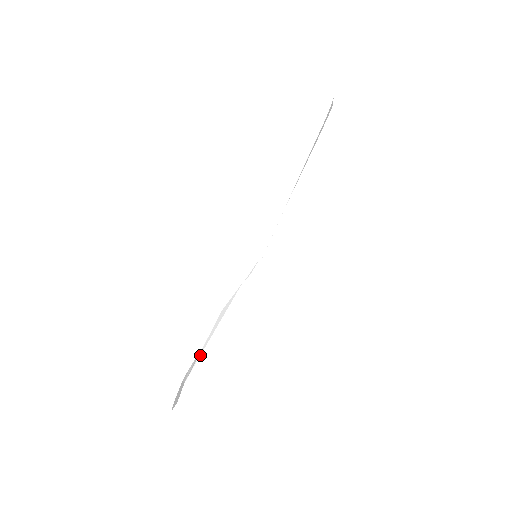
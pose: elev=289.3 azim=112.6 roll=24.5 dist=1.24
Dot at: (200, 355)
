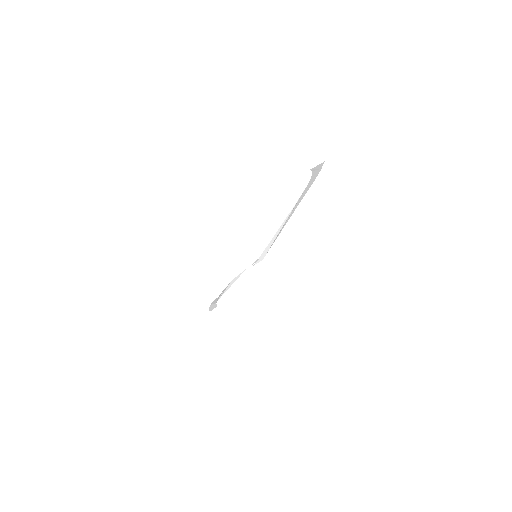
Dot at: (222, 295)
